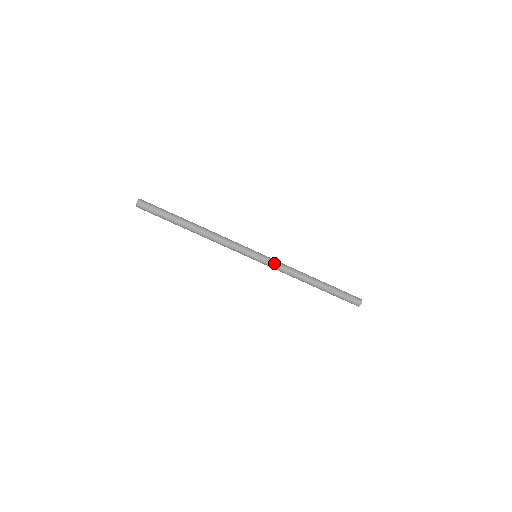
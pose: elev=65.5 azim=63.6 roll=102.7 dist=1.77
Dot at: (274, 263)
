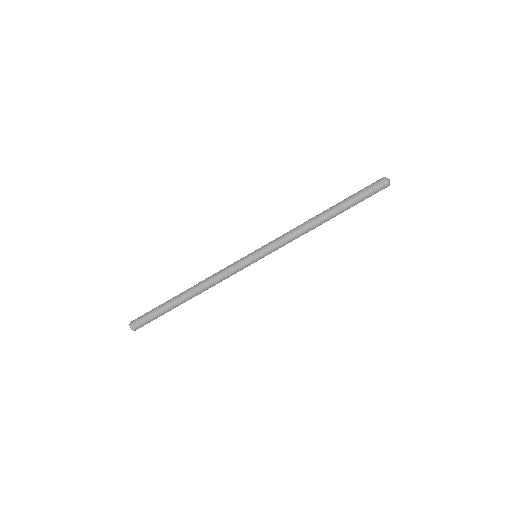
Dot at: (277, 247)
